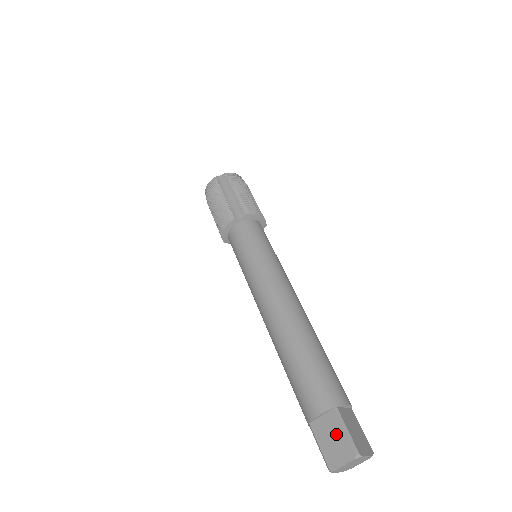
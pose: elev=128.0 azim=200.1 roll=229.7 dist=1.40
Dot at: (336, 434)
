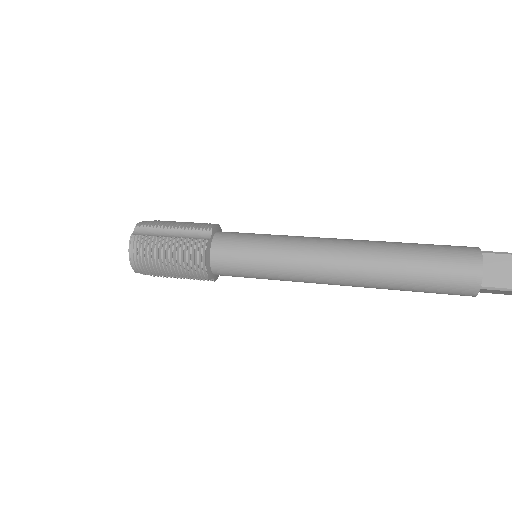
Dot at: (507, 265)
